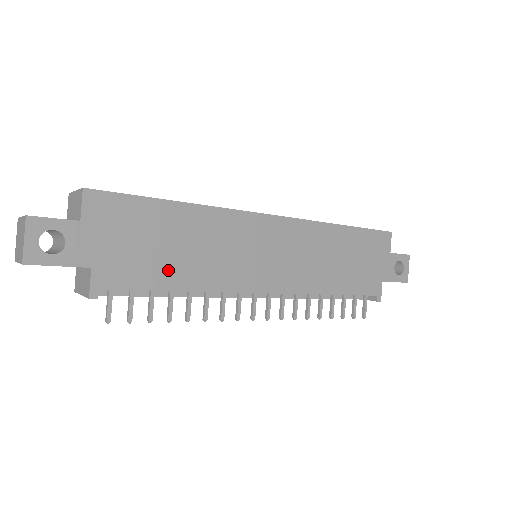
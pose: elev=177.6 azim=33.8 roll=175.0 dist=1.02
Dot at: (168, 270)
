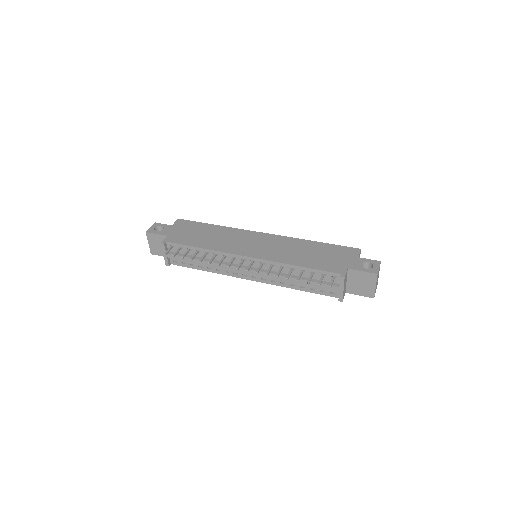
Dot at: (198, 241)
